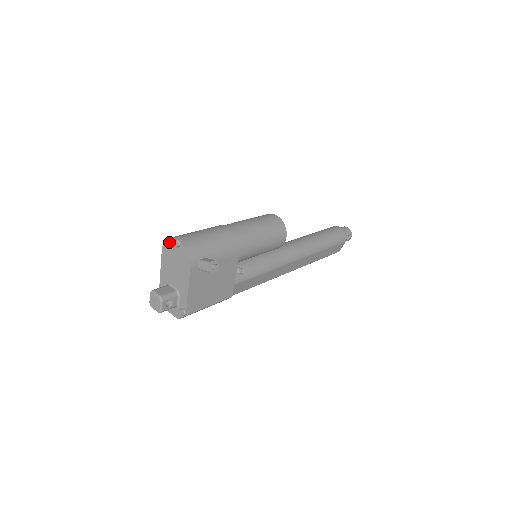
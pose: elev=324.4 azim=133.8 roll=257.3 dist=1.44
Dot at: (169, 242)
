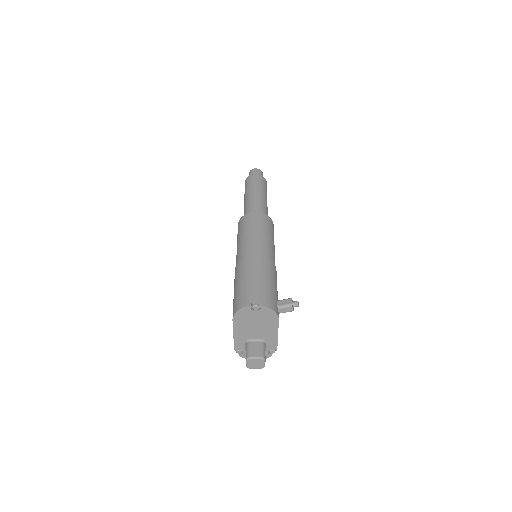
Dot at: (243, 311)
